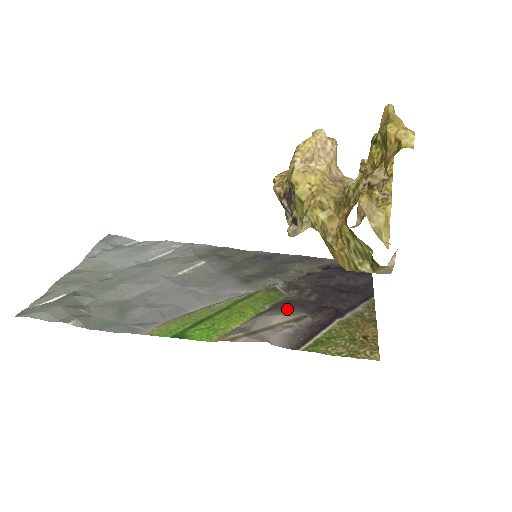
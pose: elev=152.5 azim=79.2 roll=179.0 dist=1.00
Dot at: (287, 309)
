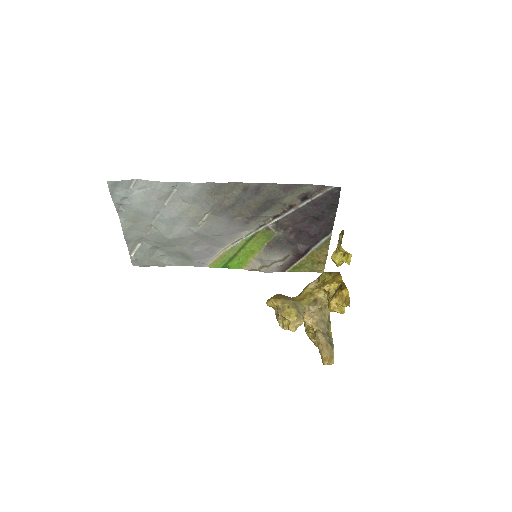
Dot at: (278, 253)
